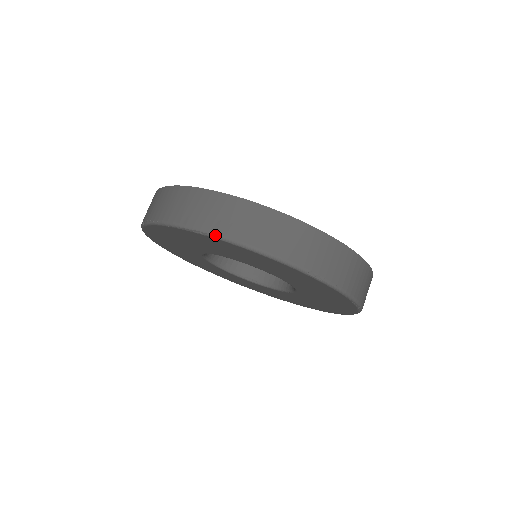
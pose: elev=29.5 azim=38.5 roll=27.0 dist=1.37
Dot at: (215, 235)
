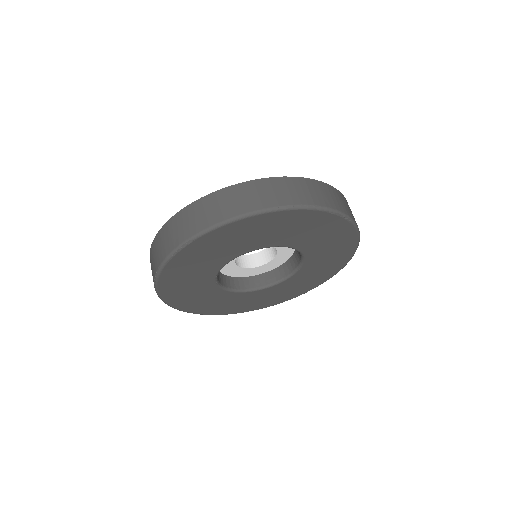
Dot at: (196, 235)
